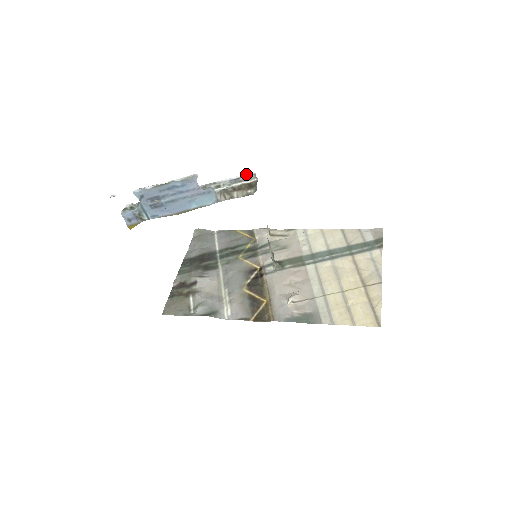
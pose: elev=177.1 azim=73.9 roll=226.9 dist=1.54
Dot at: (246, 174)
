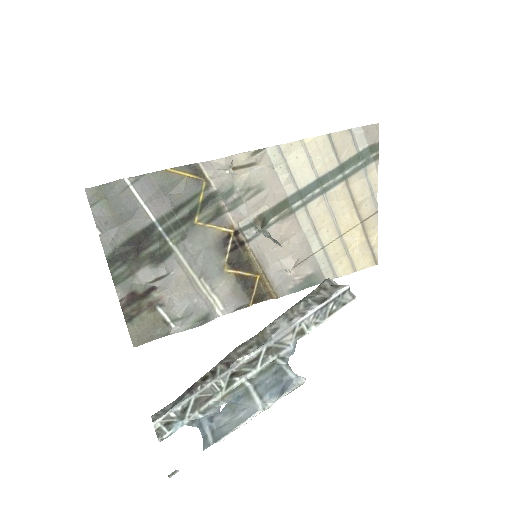
Dot at: (337, 295)
